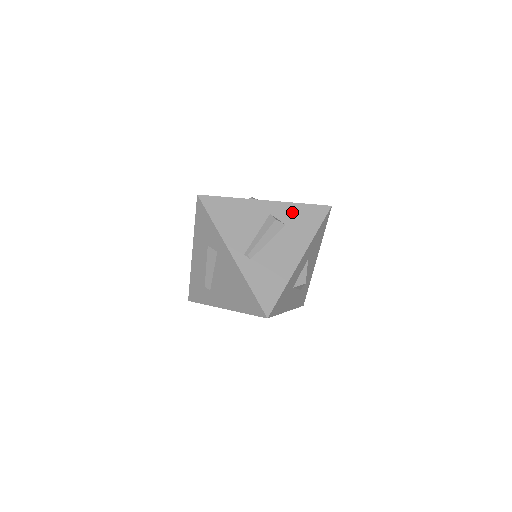
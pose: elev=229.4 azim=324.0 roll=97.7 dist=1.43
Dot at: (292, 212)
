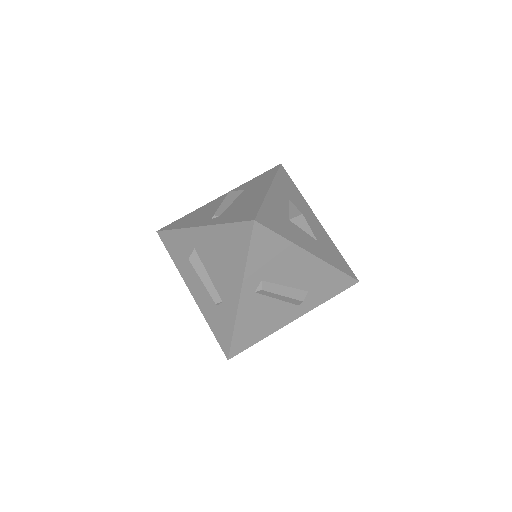
Dot at: (246, 185)
